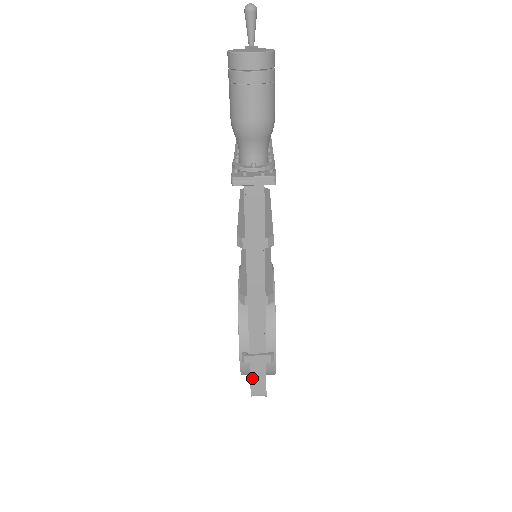
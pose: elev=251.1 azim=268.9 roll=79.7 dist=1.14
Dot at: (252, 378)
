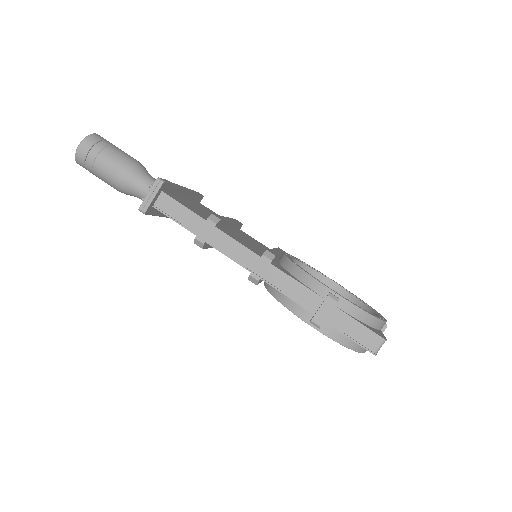
Dot at: (349, 336)
